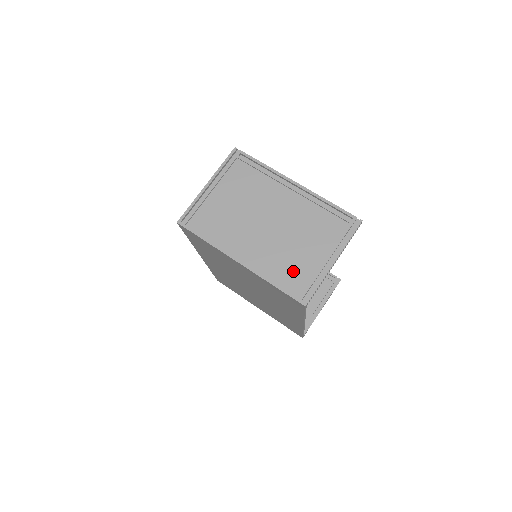
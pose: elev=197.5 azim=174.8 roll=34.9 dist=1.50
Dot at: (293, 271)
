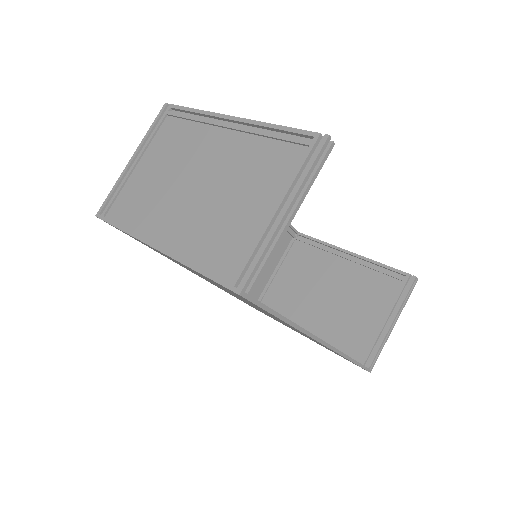
Dot at: (225, 243)
